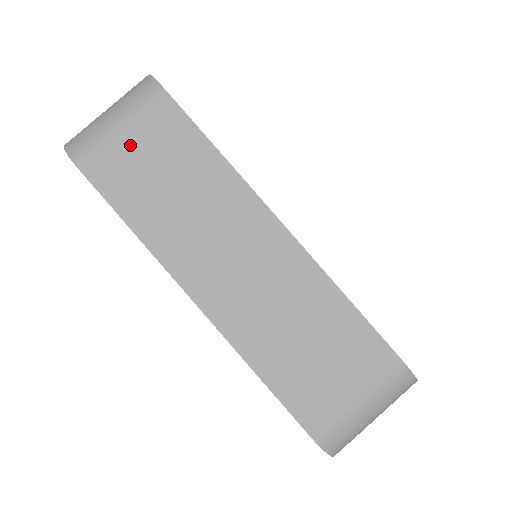
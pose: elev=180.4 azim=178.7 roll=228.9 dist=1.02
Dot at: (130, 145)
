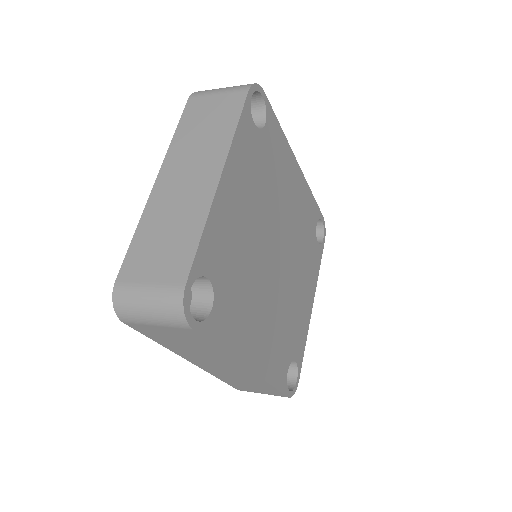
Dot at: (213, 102)
